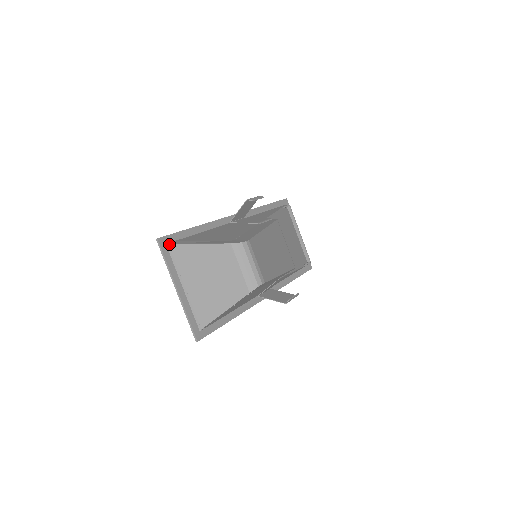
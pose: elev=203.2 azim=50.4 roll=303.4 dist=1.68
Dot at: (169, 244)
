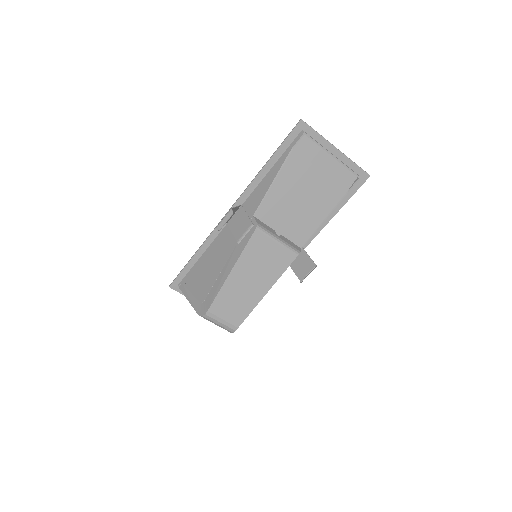
Dot at: (178, 287)
